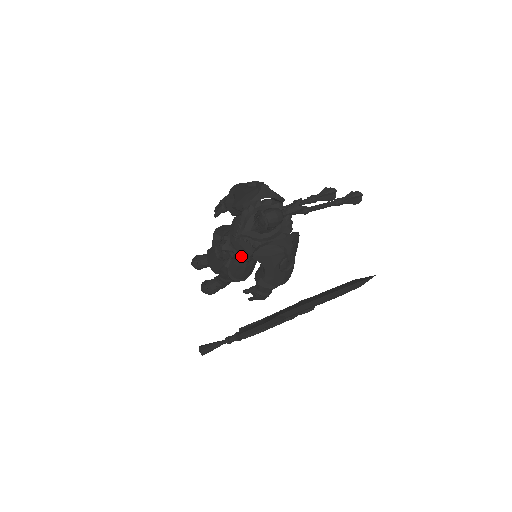
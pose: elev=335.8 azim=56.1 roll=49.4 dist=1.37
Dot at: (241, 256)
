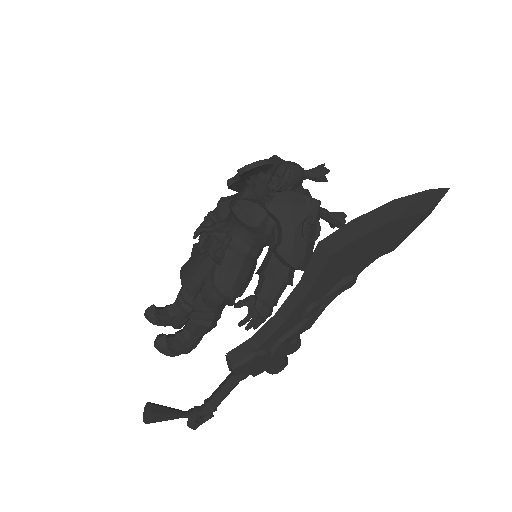
Dot at: (240, 241)
